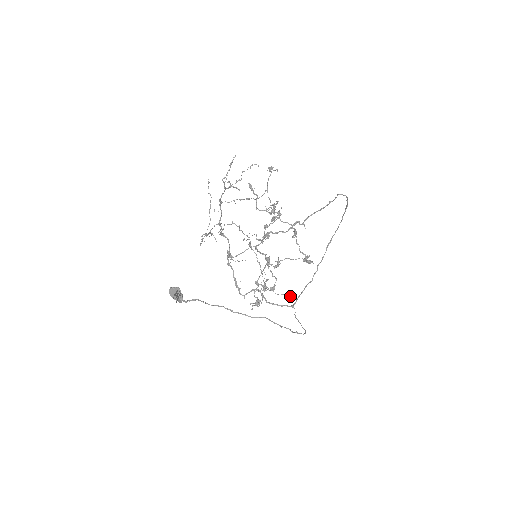
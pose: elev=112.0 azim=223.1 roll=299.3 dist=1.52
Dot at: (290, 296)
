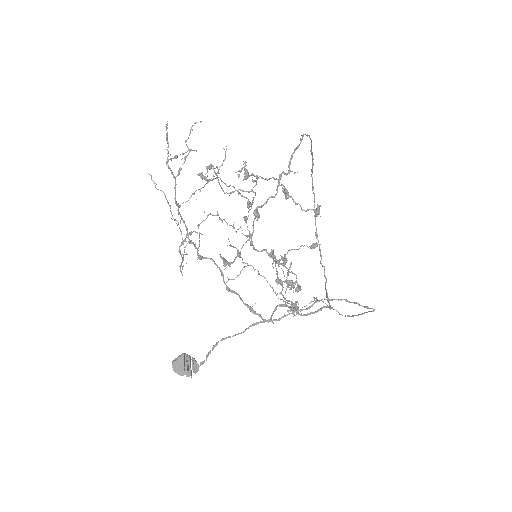
Dot at: occluded
